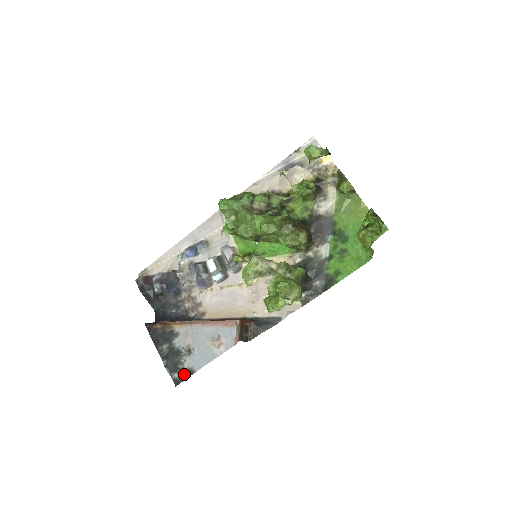
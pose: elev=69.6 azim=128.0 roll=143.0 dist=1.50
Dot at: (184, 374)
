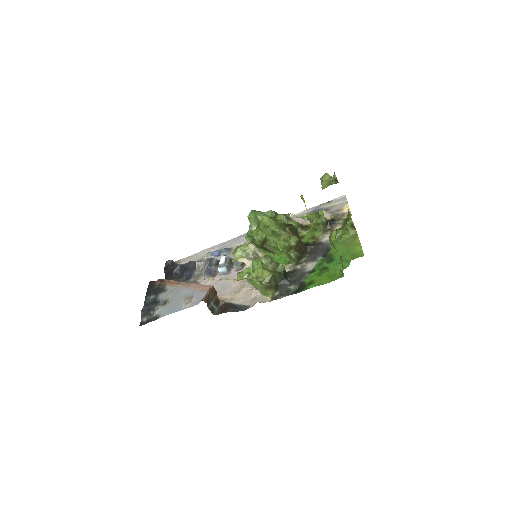
Dot at: (151, 319)
